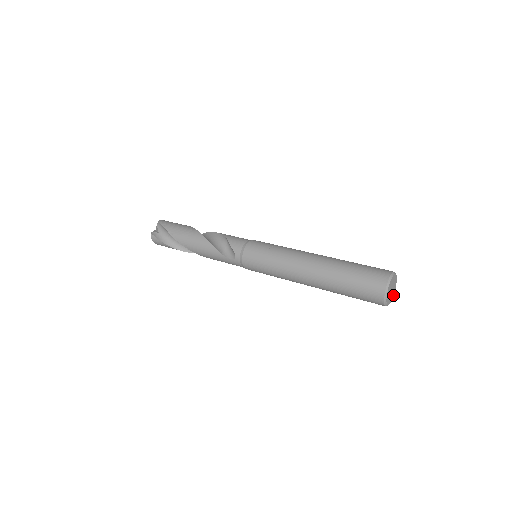
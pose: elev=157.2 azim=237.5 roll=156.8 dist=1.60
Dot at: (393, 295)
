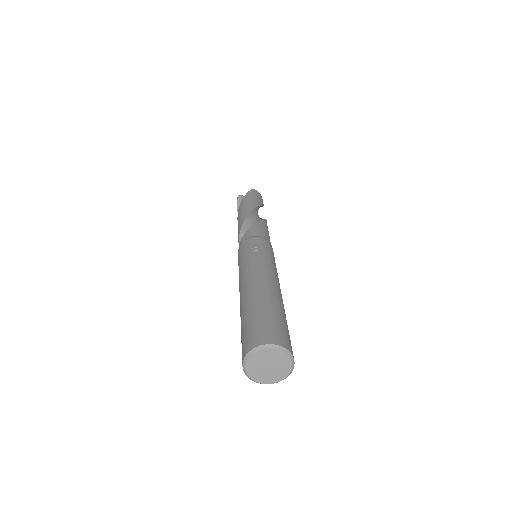
Dot at: (277, 381)
